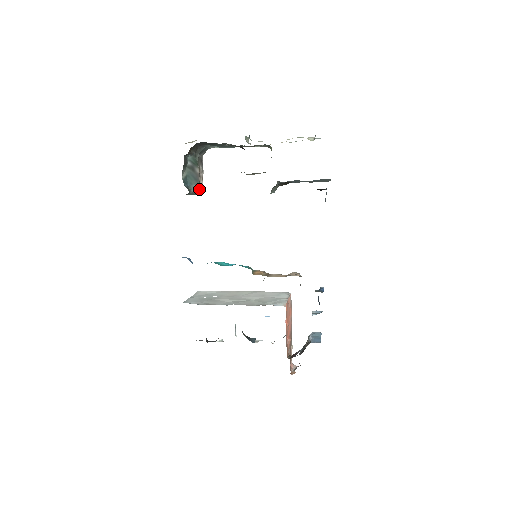
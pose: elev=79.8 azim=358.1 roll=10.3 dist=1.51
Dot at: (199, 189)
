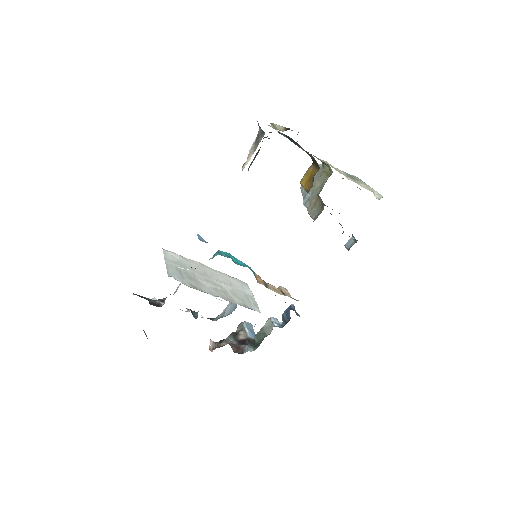
Dot at: occluded
